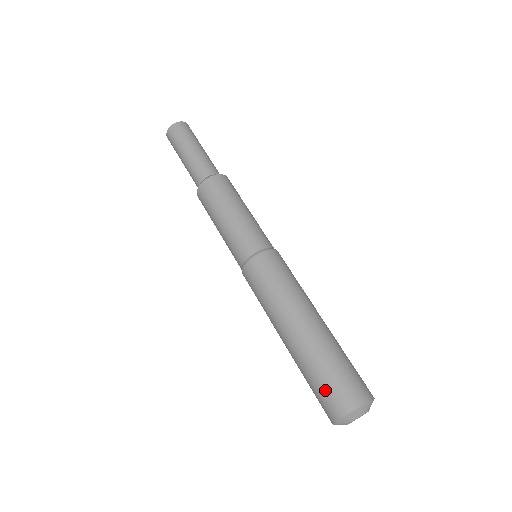
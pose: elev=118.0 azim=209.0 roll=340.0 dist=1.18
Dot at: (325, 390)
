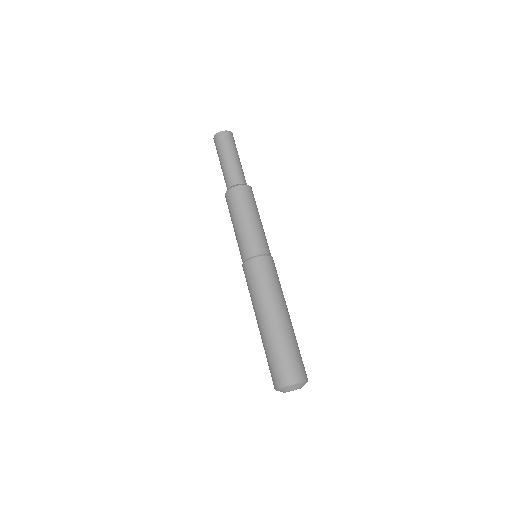
Dot at: (279, 365)
